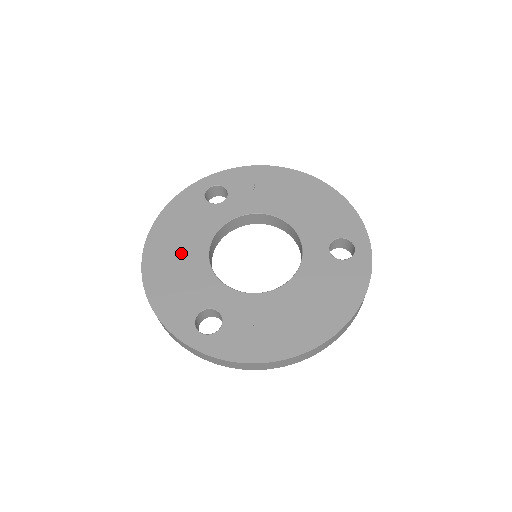
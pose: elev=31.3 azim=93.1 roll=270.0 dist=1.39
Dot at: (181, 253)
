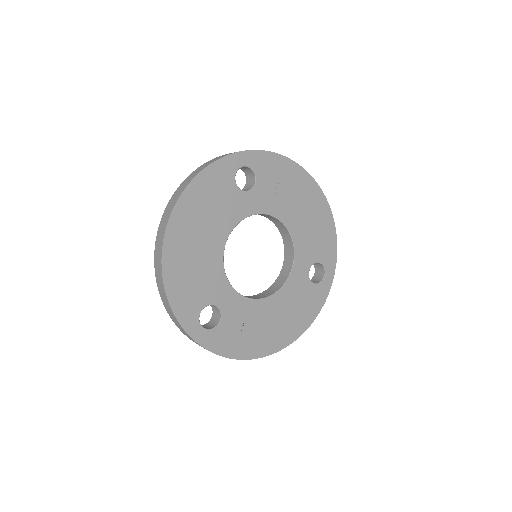
Dot at: (202, 240)
